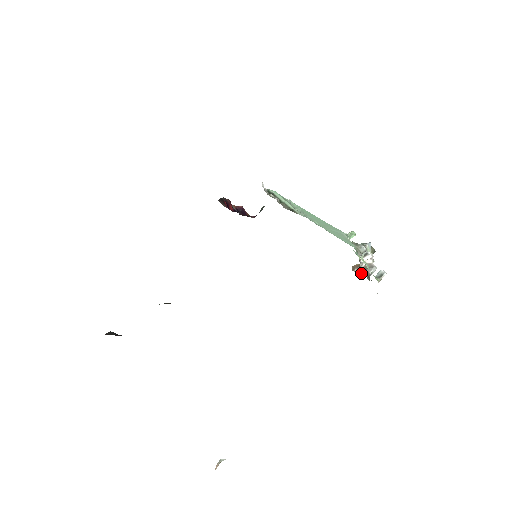
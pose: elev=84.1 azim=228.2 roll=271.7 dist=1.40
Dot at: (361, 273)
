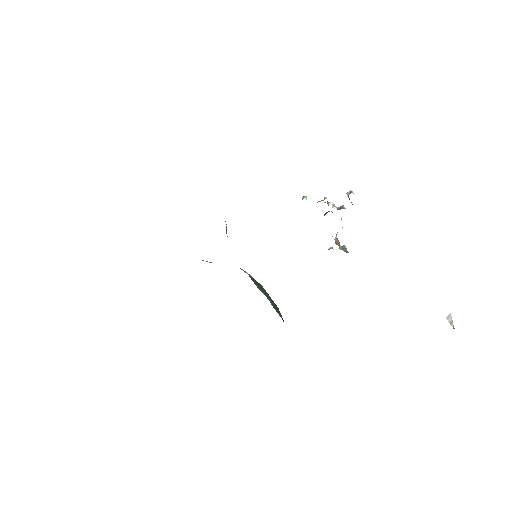
Dot at: occluded
